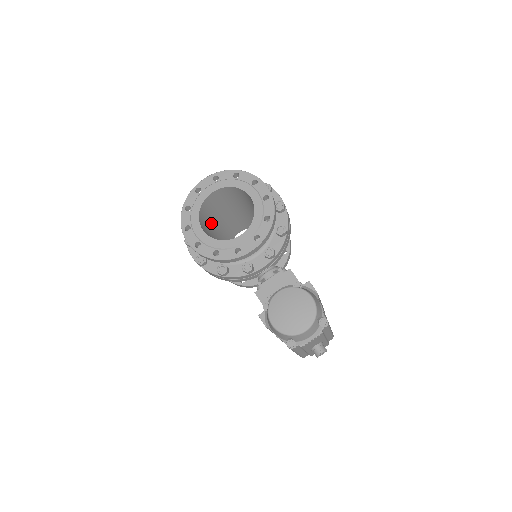
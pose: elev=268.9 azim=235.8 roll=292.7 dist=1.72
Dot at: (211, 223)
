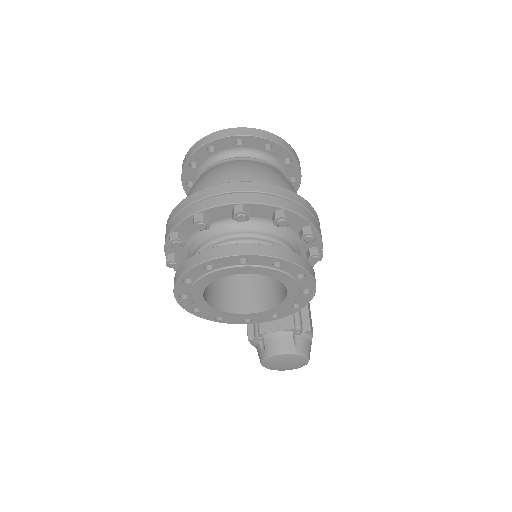
Dot at: occluded
